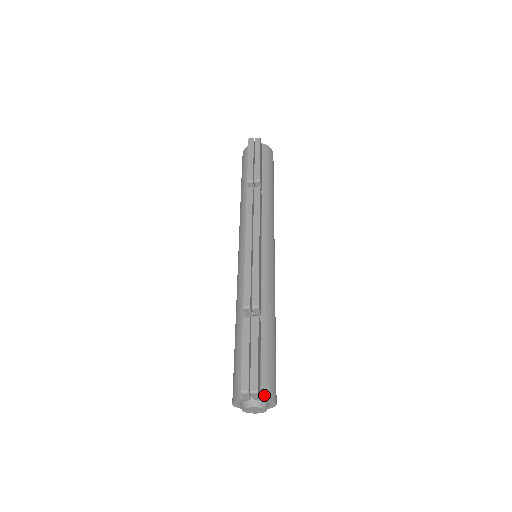
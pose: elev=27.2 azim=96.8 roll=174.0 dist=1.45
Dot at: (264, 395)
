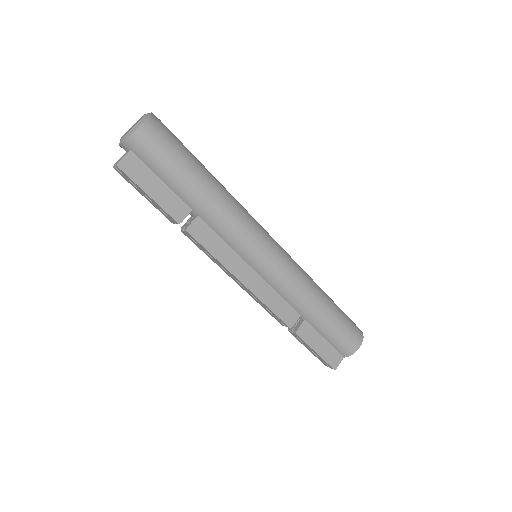
Dot at: (345, 356)
